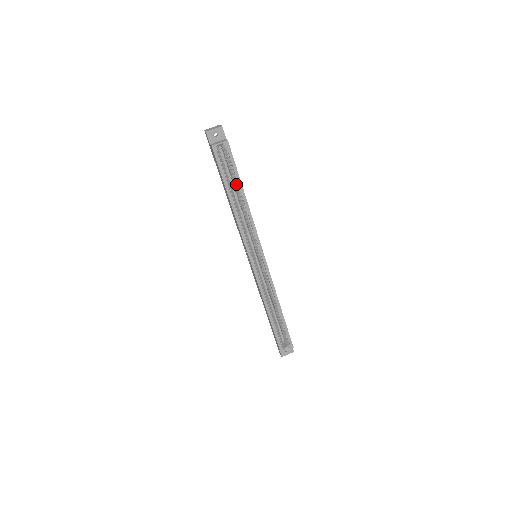
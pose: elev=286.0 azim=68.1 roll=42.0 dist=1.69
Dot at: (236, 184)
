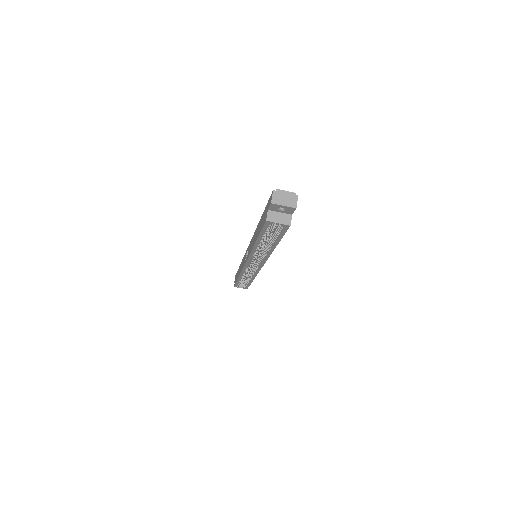
Dot at: (272, 240)
